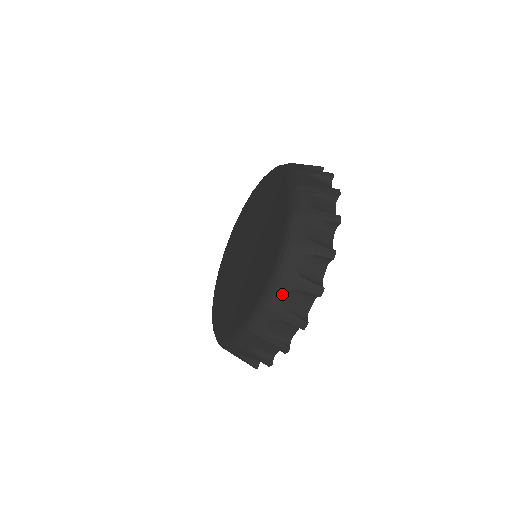
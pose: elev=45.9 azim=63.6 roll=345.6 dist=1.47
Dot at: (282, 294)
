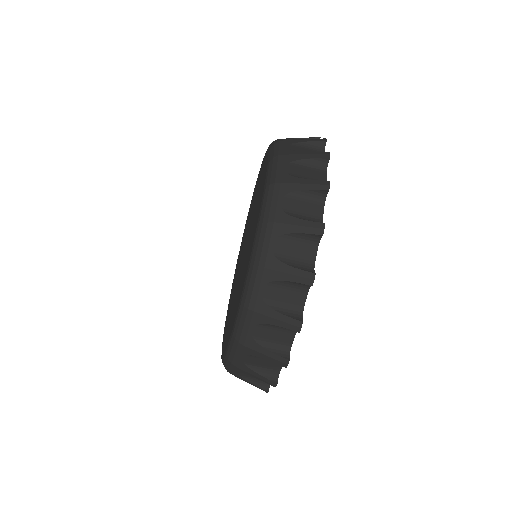
Dot at: (281, 200)
